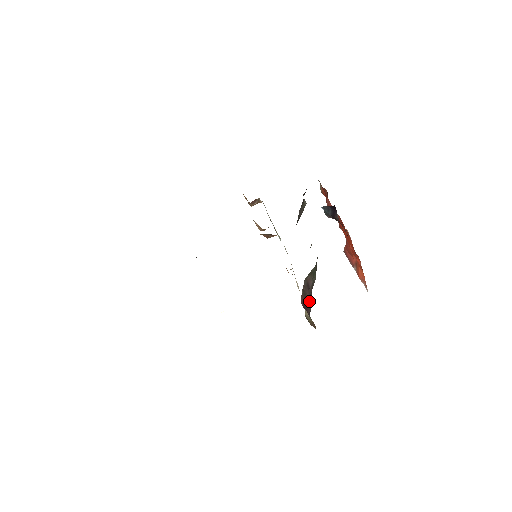
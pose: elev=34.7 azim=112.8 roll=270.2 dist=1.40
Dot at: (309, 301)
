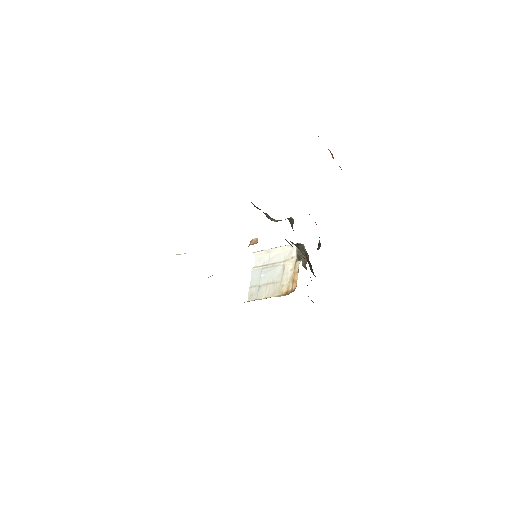
Dot at: occluded
